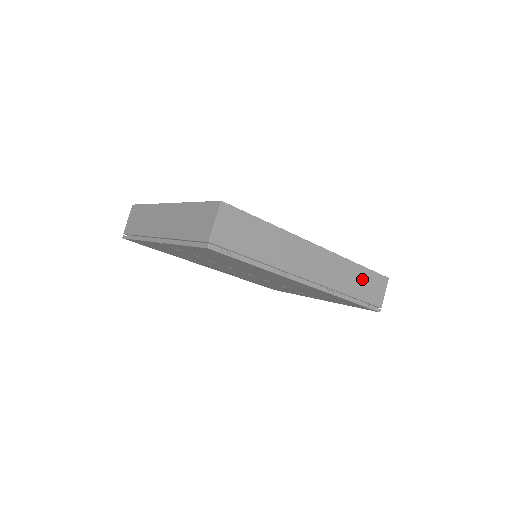
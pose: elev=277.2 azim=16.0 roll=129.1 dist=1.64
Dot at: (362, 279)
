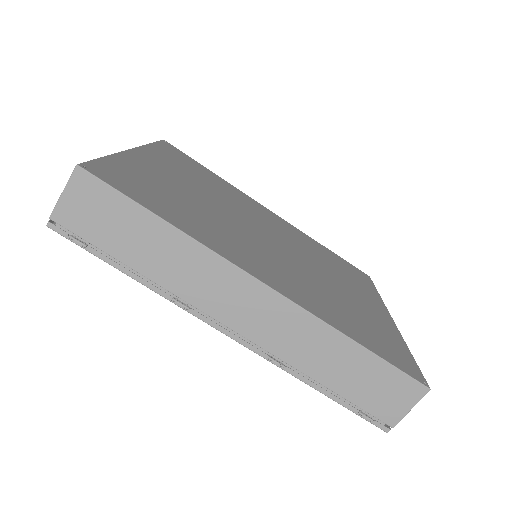
Dot at: (357, 367)
